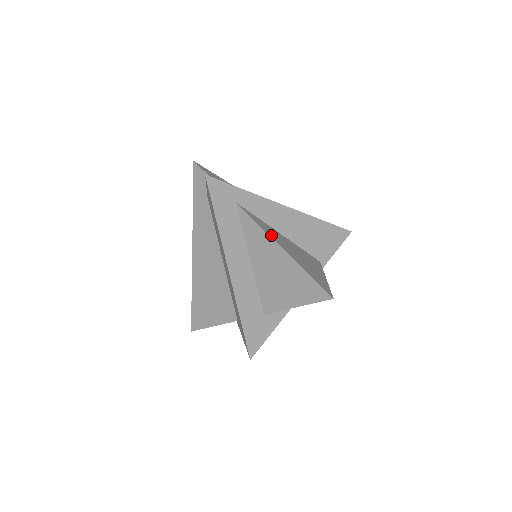
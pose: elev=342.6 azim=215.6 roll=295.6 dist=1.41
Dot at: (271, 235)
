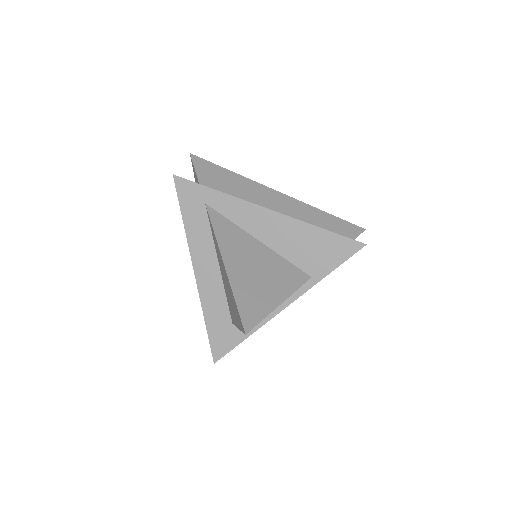
Dot at: (224, 245)
